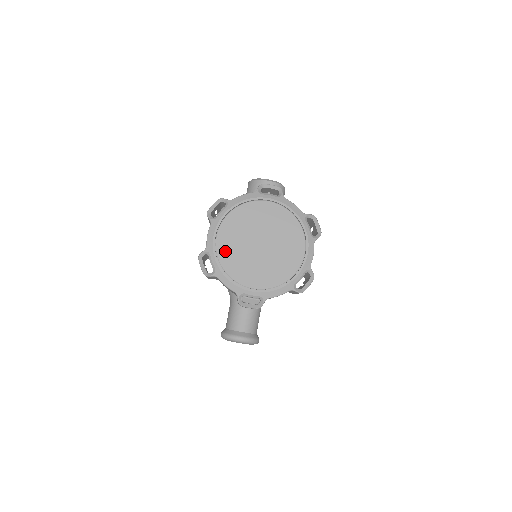
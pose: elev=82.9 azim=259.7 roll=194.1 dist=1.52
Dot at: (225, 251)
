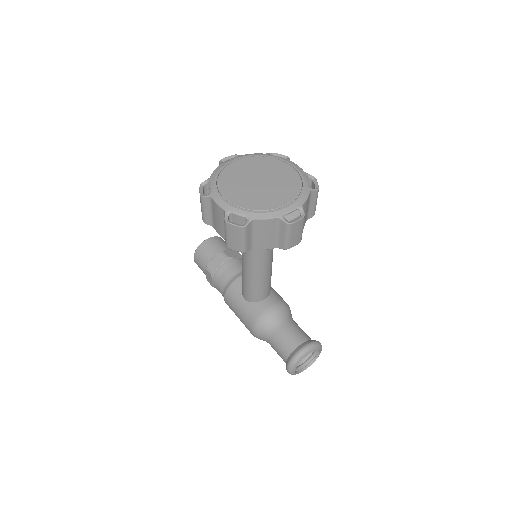
Dot at: (241, 201)
